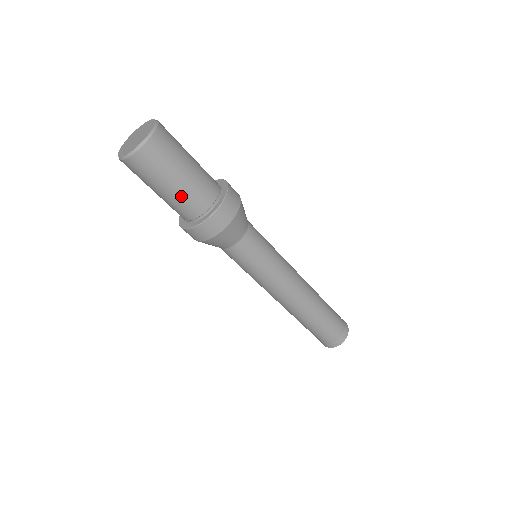
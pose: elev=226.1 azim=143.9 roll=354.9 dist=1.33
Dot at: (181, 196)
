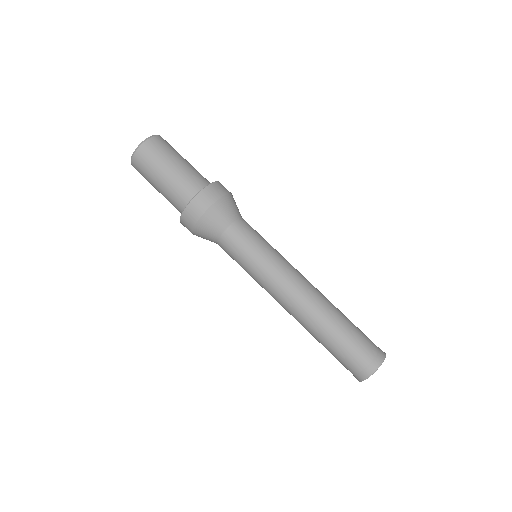
Dot at: (168, 190)
